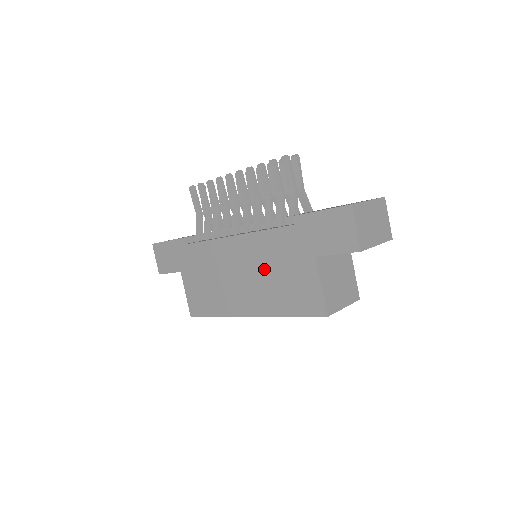
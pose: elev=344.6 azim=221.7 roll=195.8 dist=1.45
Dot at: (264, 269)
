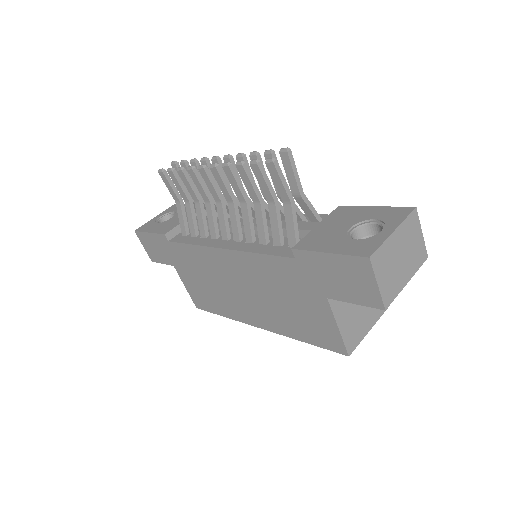
Dot at: (266, 291)
